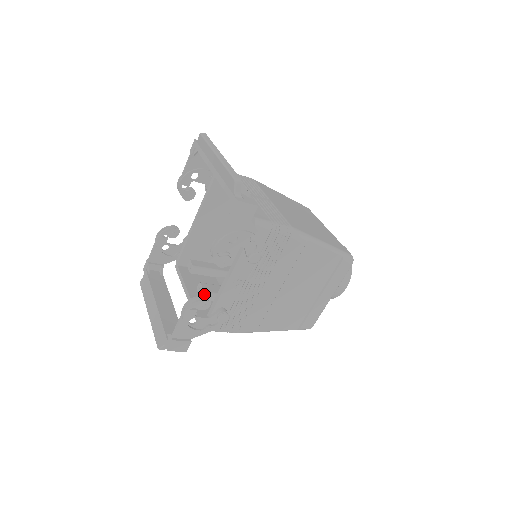
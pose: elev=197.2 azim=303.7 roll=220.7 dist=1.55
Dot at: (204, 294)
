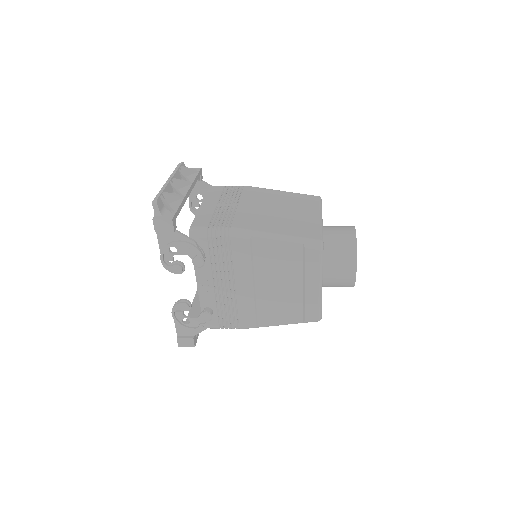
Dot at: occluded
